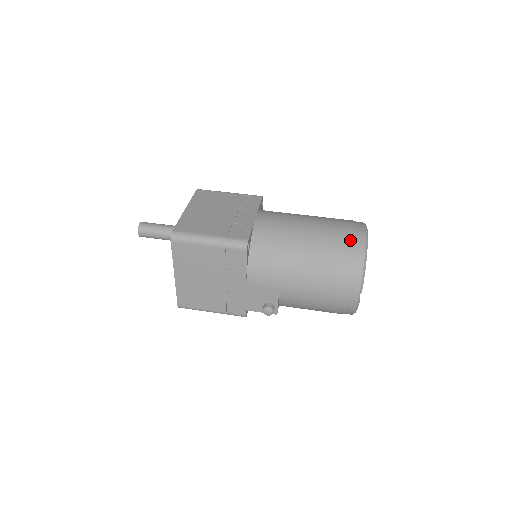
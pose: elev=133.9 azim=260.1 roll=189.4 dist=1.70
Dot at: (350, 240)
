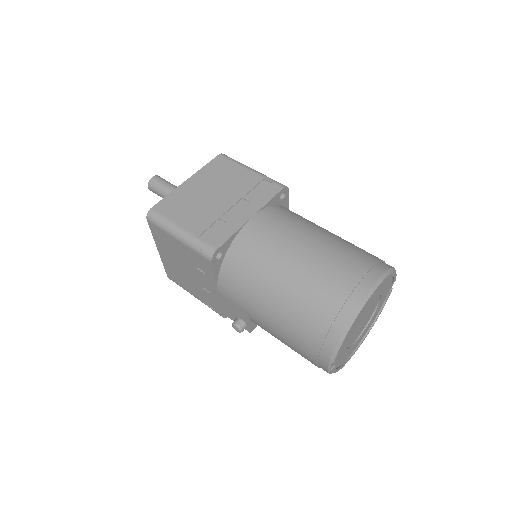
Dot at: (340, 295)
